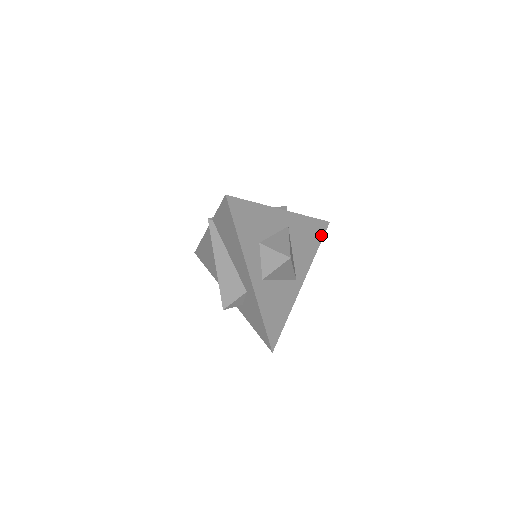
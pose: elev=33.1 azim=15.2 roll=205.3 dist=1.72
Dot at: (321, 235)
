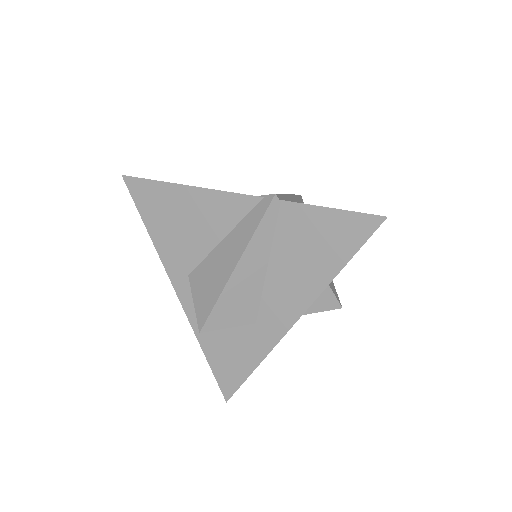
Dot at: occluded
